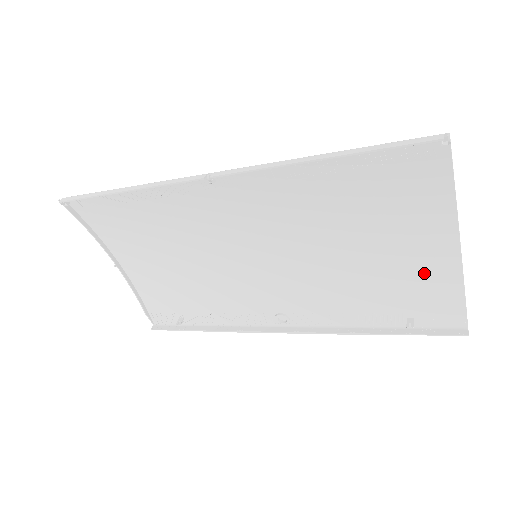
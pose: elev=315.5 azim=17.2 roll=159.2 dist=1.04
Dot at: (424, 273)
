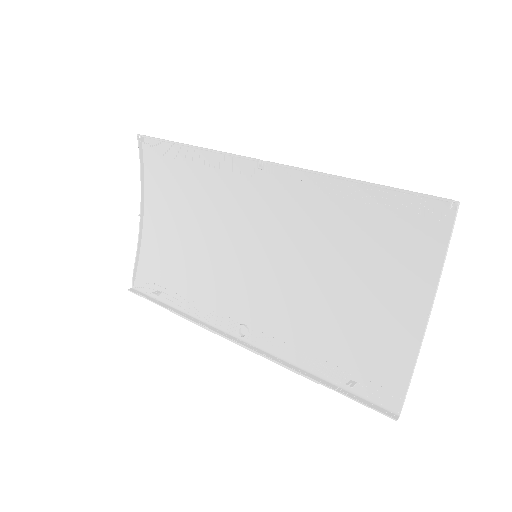
Dot at: (386, 338)
